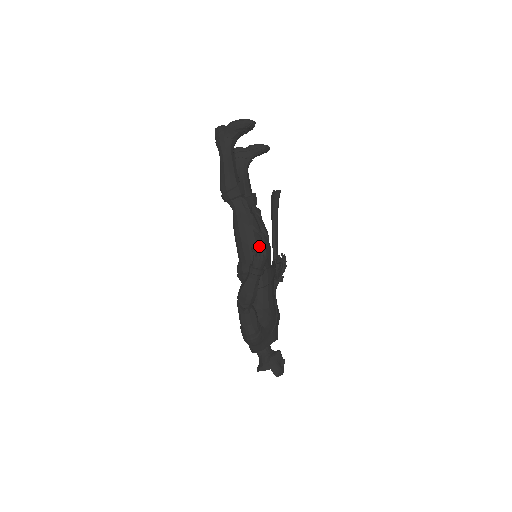
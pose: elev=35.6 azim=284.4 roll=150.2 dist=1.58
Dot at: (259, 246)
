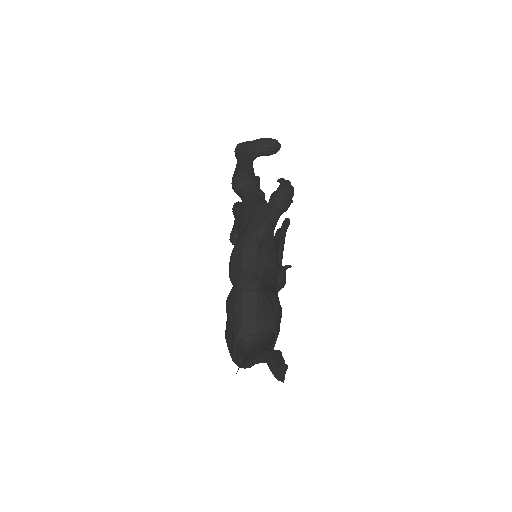
Dot at: (287, 182)
